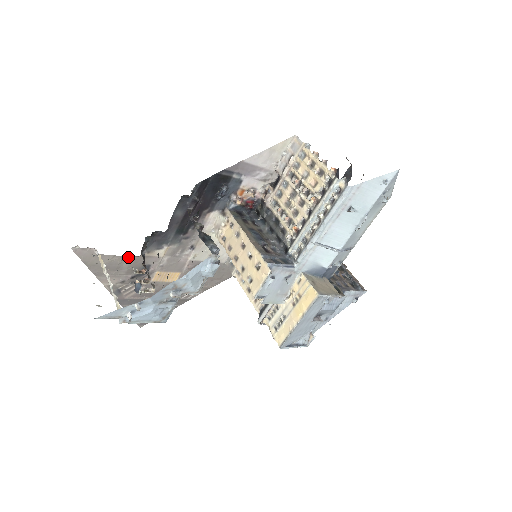
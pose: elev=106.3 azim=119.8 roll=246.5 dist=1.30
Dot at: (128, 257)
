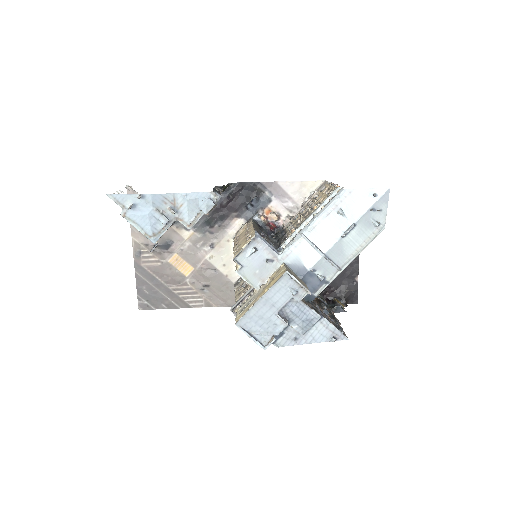
Dot at: occluded
